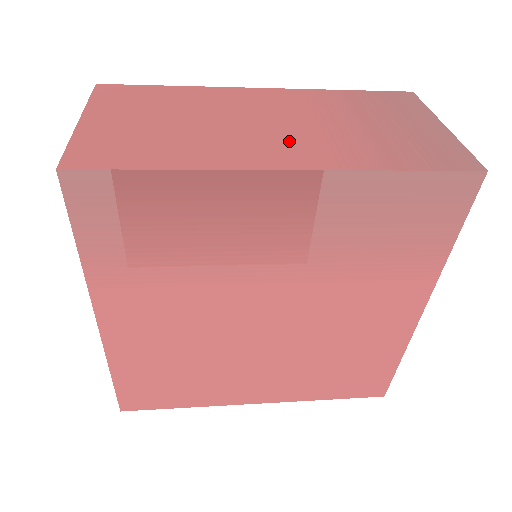
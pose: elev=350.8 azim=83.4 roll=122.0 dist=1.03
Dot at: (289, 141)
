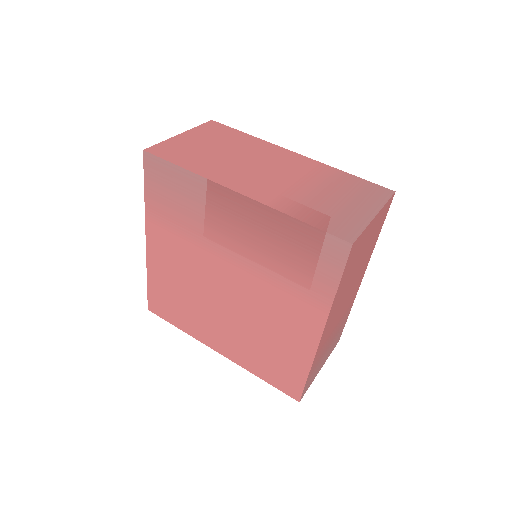
Dot at: (263, 182)
